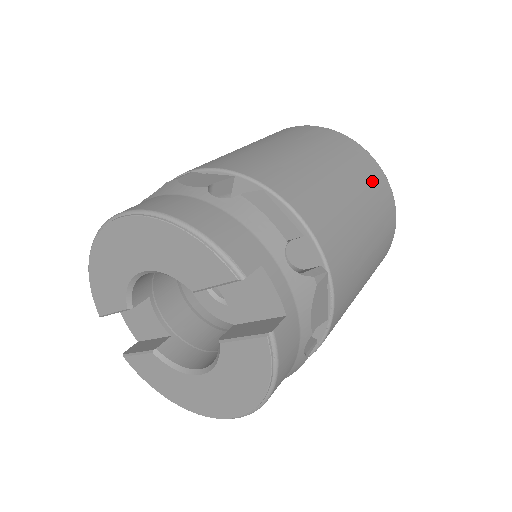
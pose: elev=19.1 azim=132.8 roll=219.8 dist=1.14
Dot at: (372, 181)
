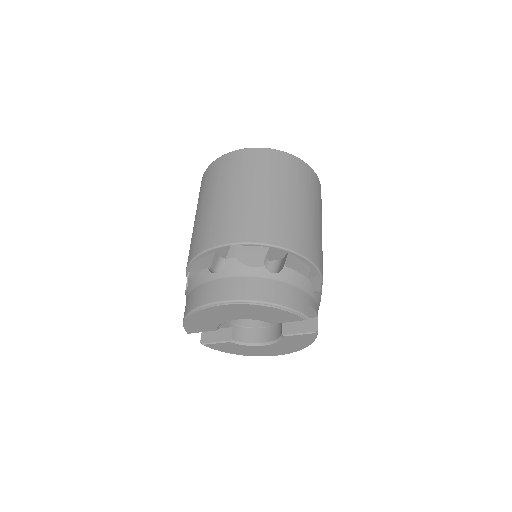
Dot at: (315, 190)
